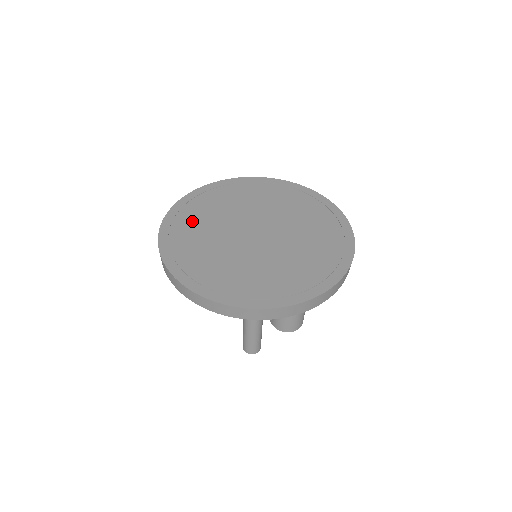
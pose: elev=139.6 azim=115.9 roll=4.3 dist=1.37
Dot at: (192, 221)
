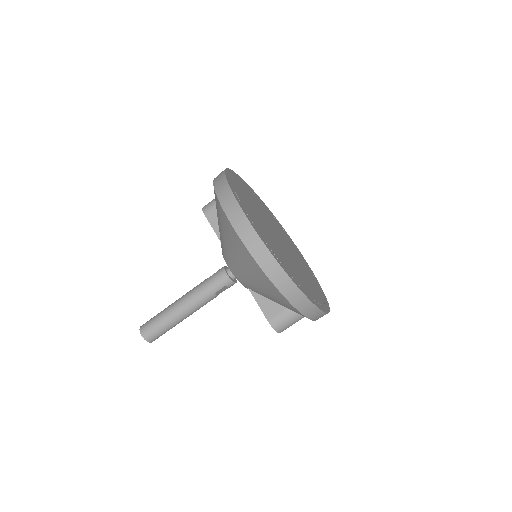
Dot at: (244, 197)
